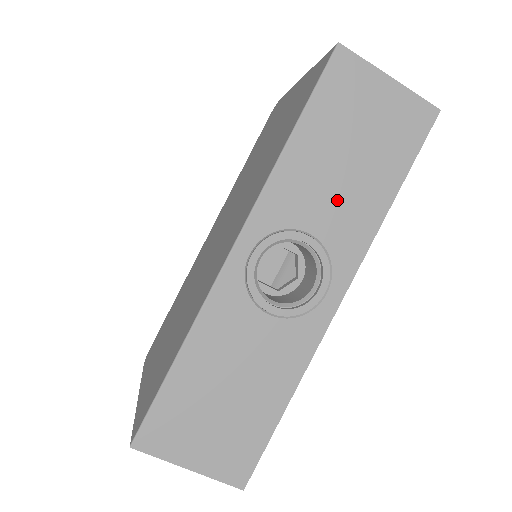
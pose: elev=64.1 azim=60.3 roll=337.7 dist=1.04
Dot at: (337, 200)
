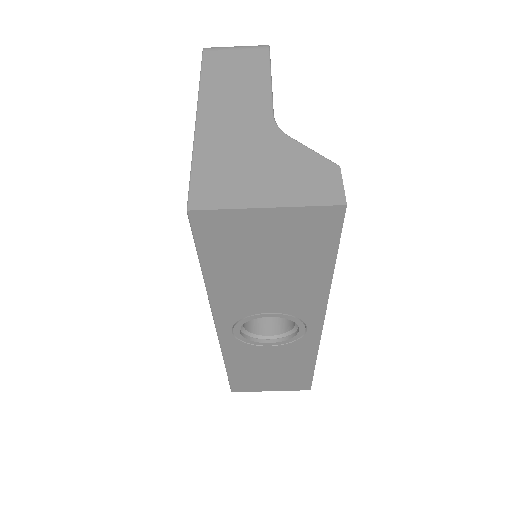
Dot at: (277, 293)
